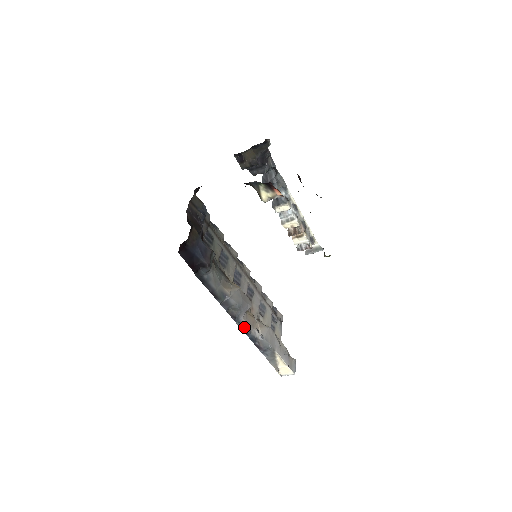
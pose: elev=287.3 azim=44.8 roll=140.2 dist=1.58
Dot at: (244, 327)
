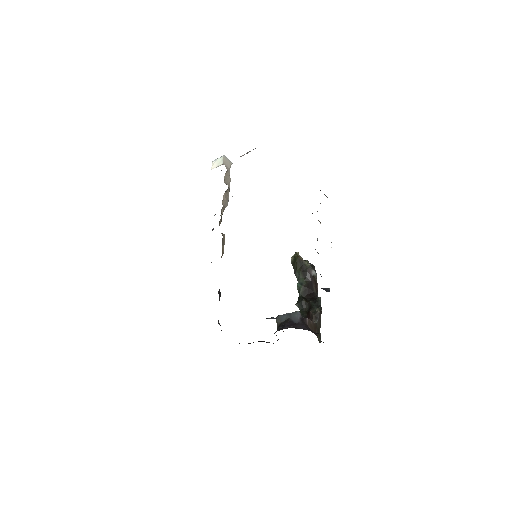
Dot at: occluded
